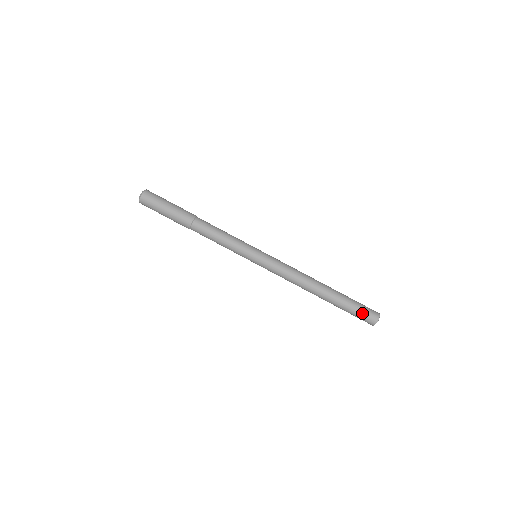
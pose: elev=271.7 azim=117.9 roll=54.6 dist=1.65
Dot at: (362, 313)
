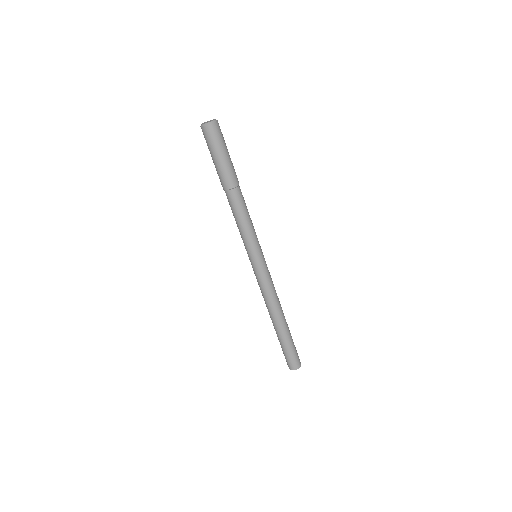
Dot at: (294, 356)
